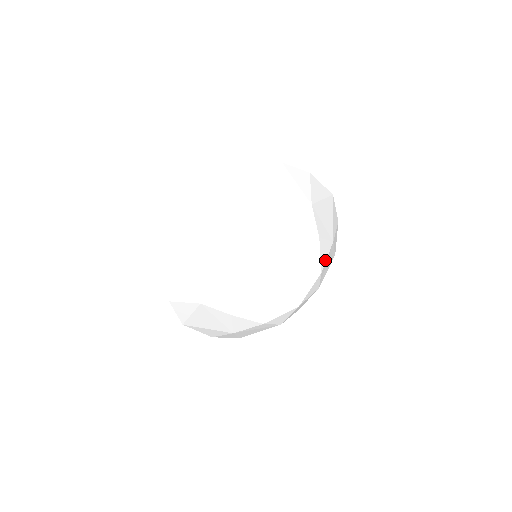
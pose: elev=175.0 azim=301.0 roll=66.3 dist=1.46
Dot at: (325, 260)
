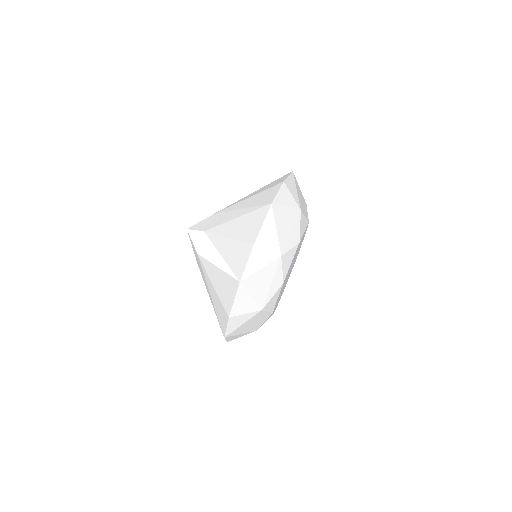
Dot at: occluded
